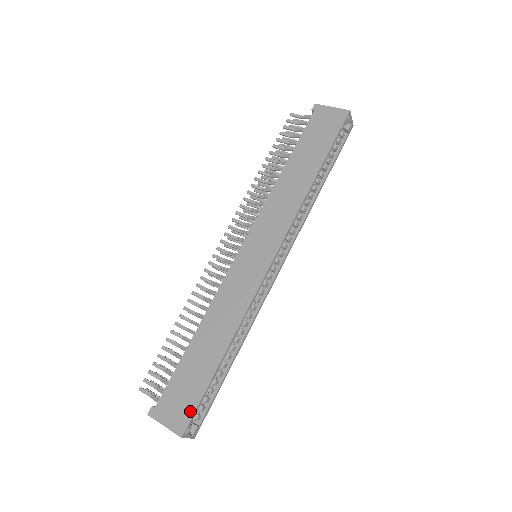
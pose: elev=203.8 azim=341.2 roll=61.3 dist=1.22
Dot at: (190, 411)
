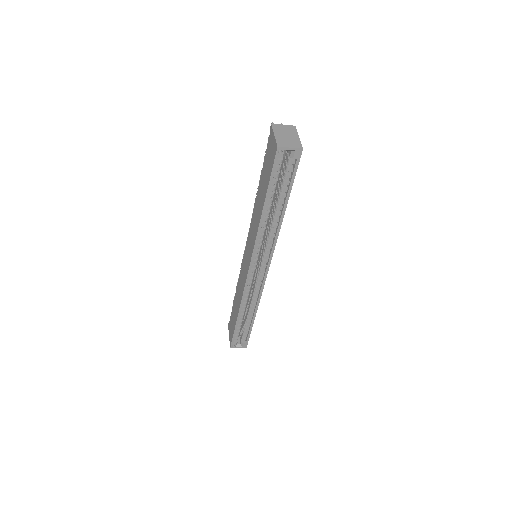
Dot at: (232, 337)
